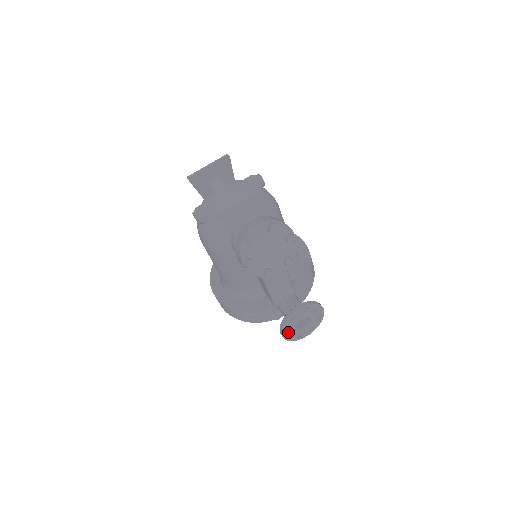
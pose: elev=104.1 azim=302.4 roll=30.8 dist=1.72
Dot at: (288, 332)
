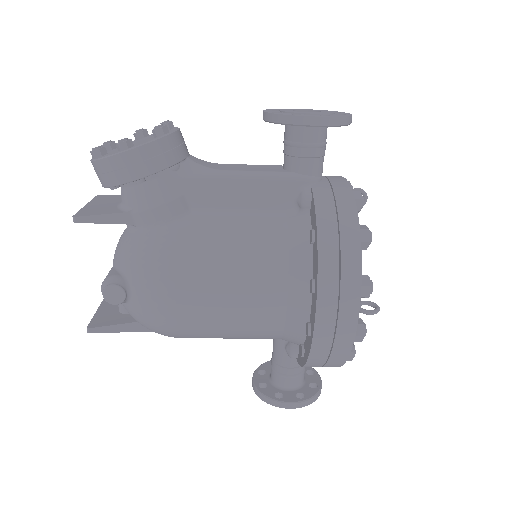
Dot at: occluded
